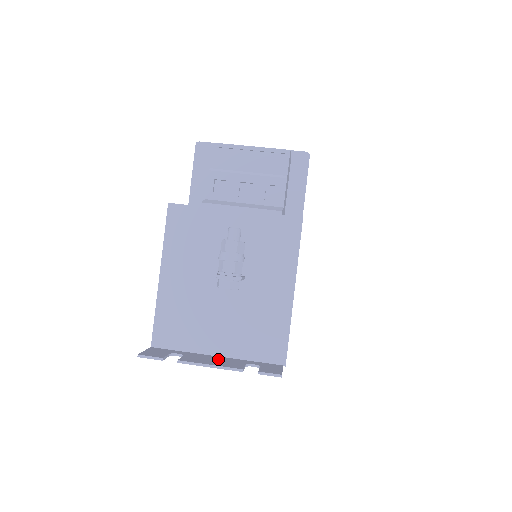
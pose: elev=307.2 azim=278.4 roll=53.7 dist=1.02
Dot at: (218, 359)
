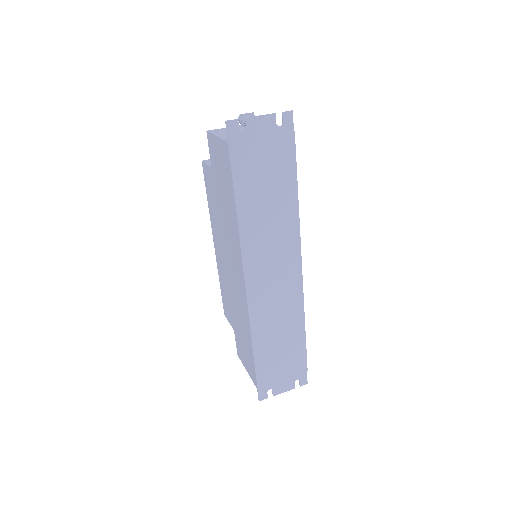
Dot at: (263, 129)
